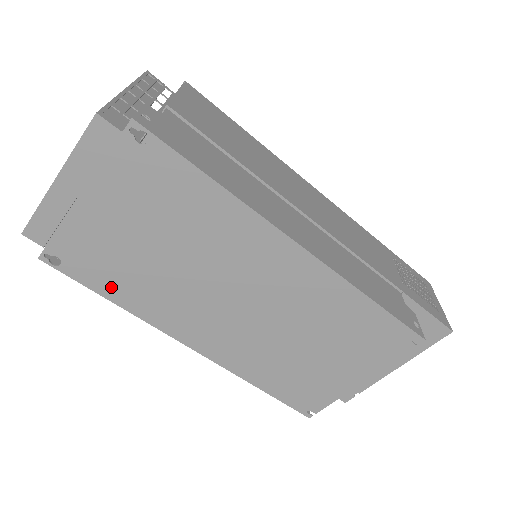
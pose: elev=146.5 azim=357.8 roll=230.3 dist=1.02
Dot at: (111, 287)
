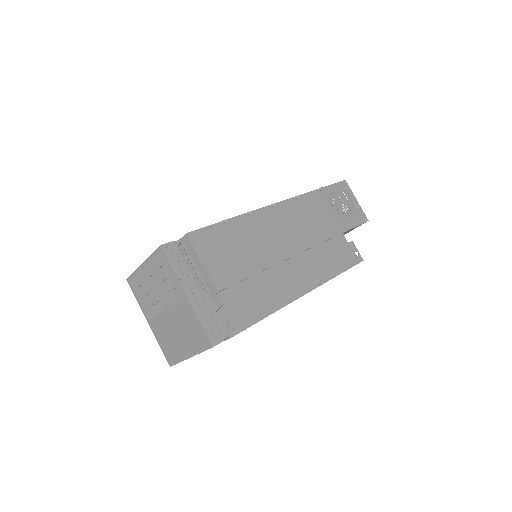
Dot at: occluded
